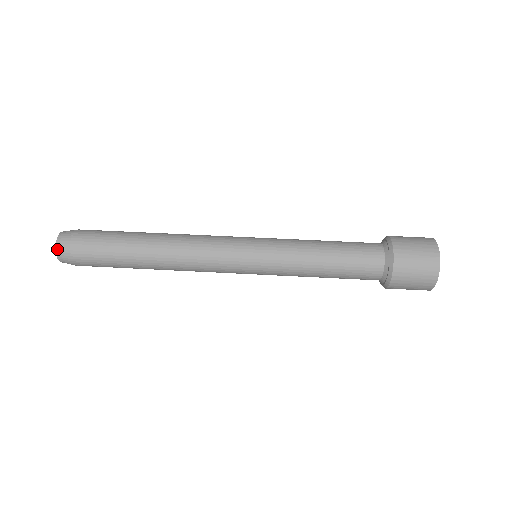
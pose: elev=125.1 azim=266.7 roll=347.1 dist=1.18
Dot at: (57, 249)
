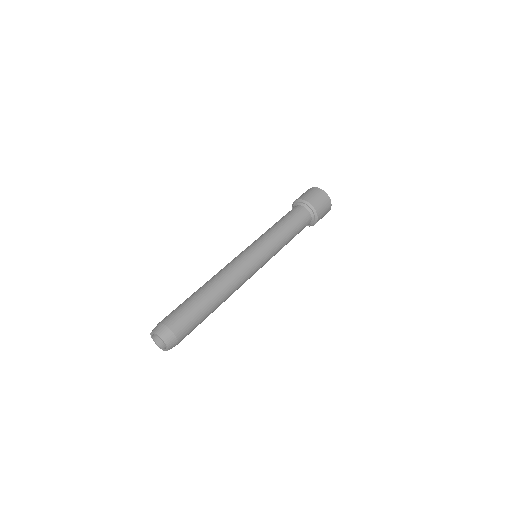
Dot at: (162, 337)
